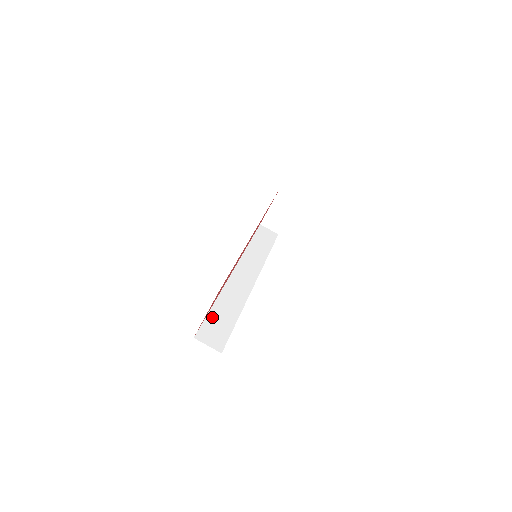
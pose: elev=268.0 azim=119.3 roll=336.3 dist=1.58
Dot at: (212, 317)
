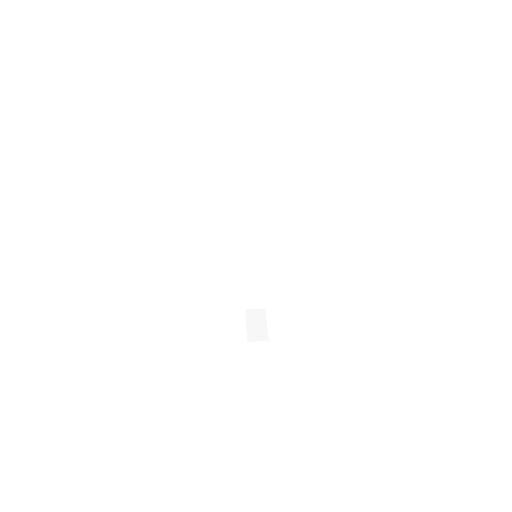
Dot at: occluded
